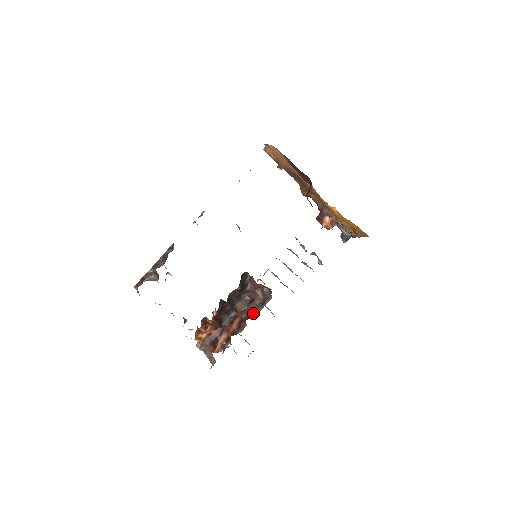
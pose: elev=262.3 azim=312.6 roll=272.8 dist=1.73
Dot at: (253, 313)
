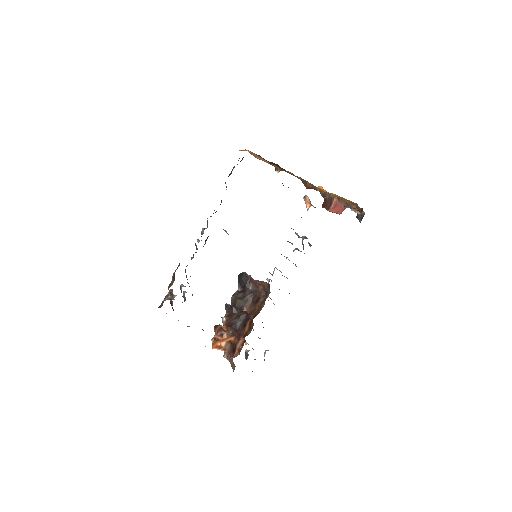
Dot at: (258, 311)
